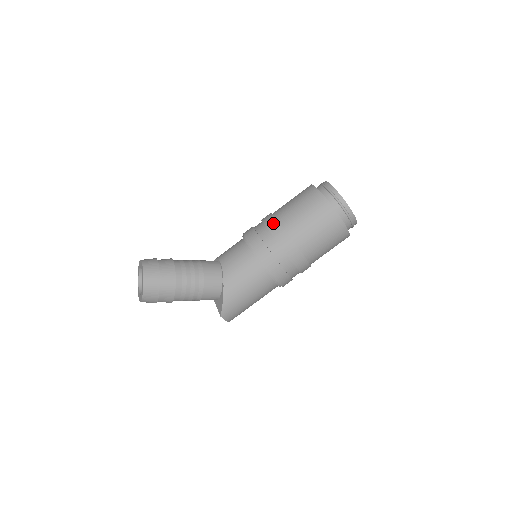
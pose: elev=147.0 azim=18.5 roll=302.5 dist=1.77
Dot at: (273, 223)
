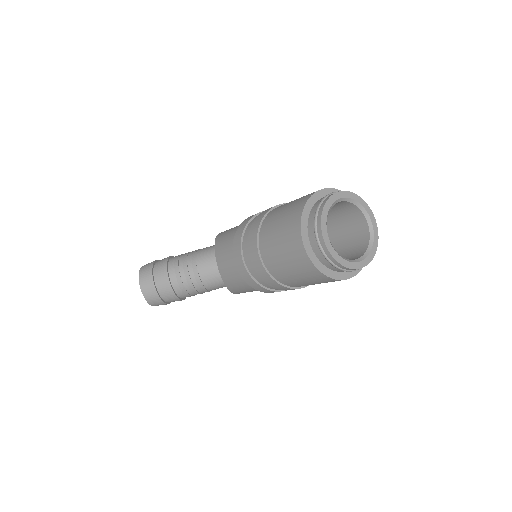
Dot at: (257, 264)
